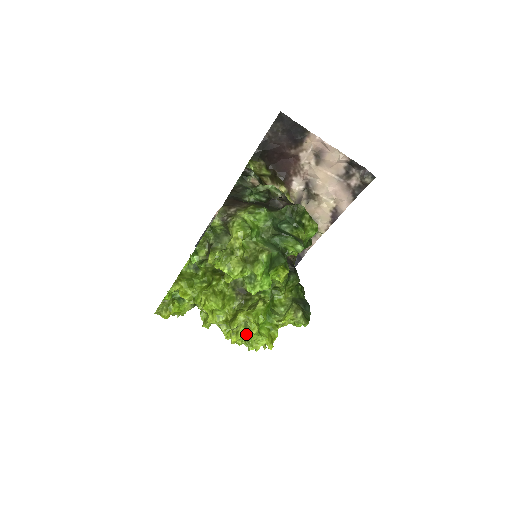
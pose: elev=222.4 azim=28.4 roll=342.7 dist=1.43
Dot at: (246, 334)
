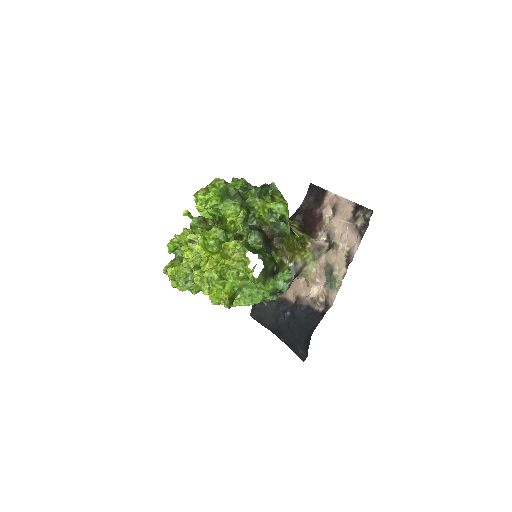
Dot at: (196, 248)
